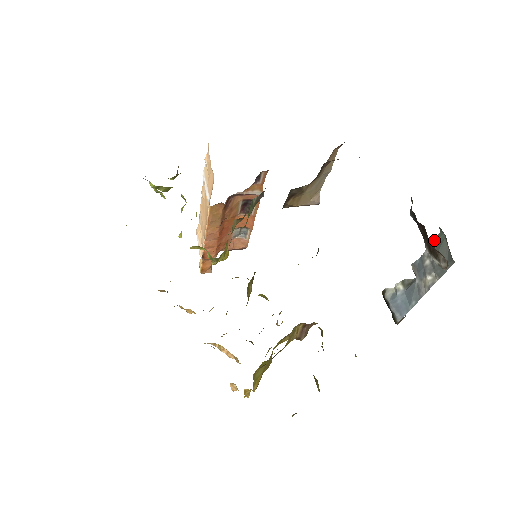
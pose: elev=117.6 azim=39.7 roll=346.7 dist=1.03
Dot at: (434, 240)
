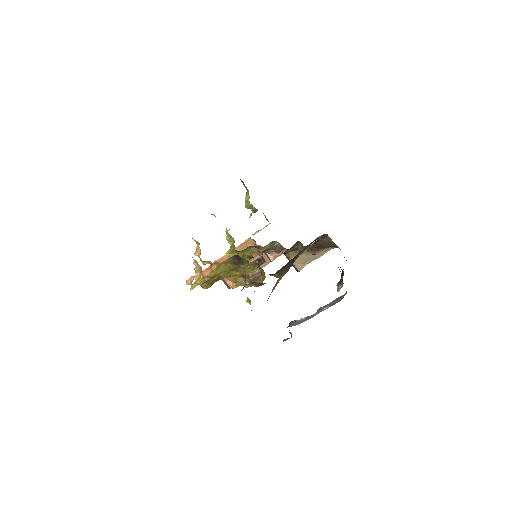
Dot at: (340, 297)
